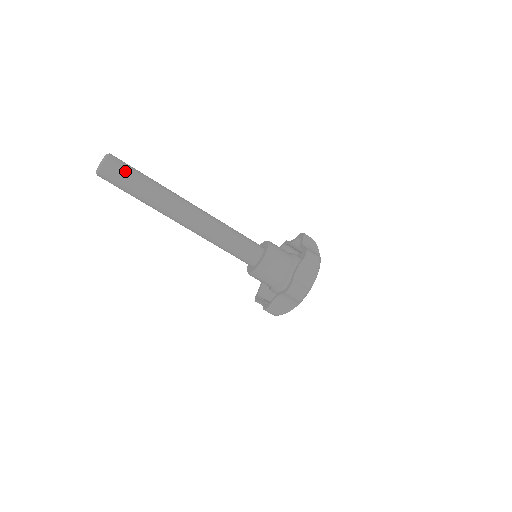
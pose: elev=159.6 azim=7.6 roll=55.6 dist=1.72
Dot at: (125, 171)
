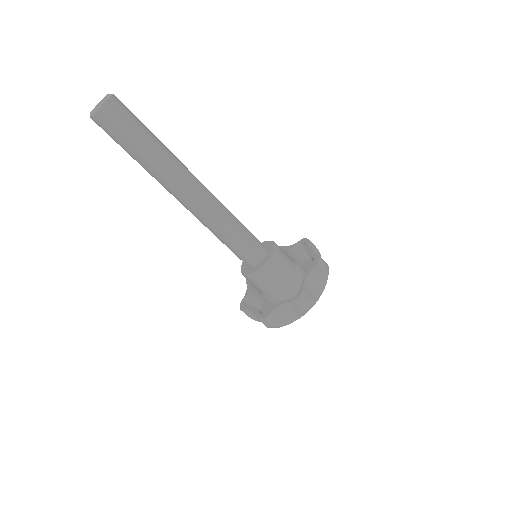
Dot at: (131, 120)
